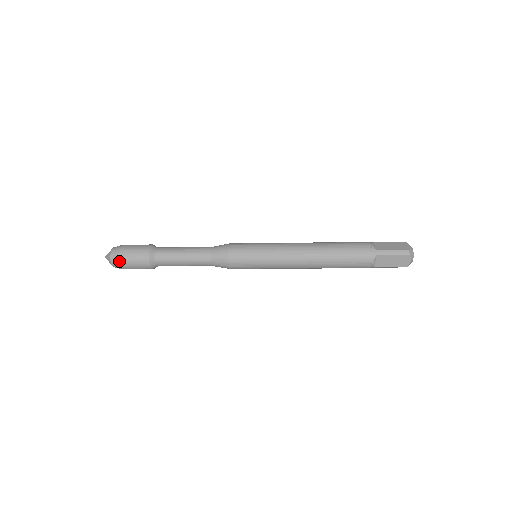
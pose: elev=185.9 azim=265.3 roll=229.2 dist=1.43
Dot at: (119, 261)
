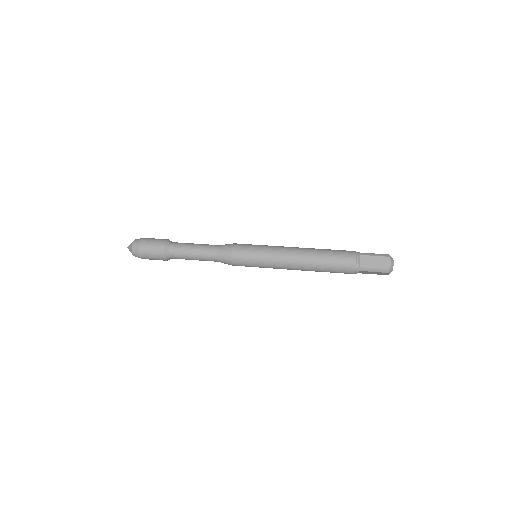
Dot at: occluded
